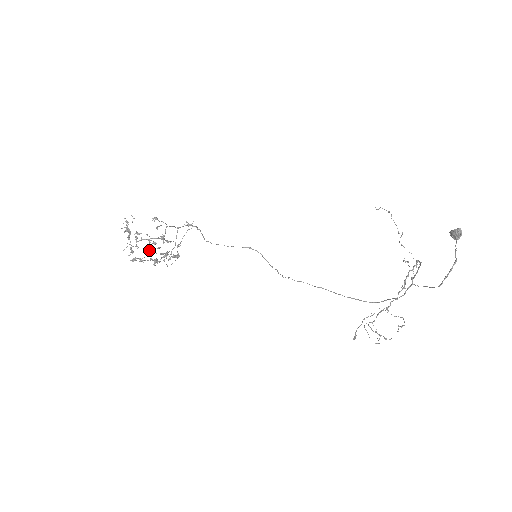
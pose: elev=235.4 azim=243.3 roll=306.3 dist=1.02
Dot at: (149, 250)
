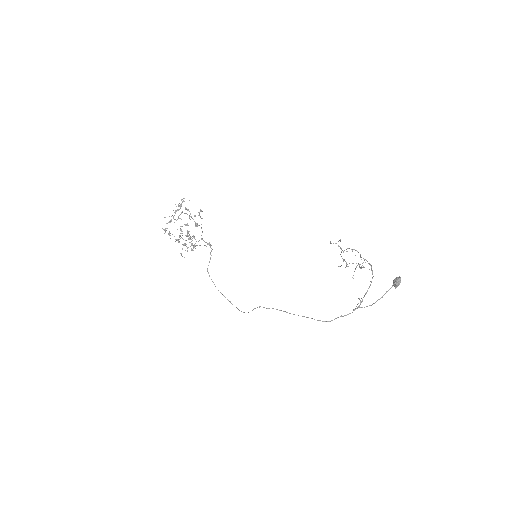
Dot at: (184, 224)
